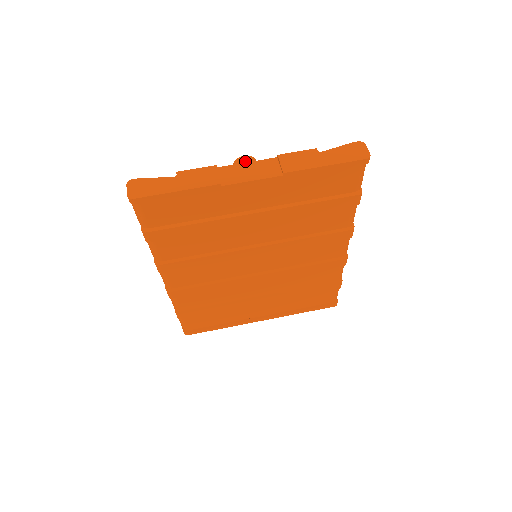
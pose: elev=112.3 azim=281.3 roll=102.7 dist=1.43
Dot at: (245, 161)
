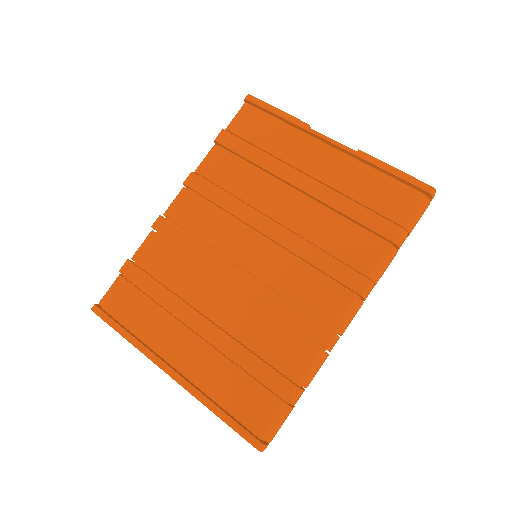
Dot at: occluded
